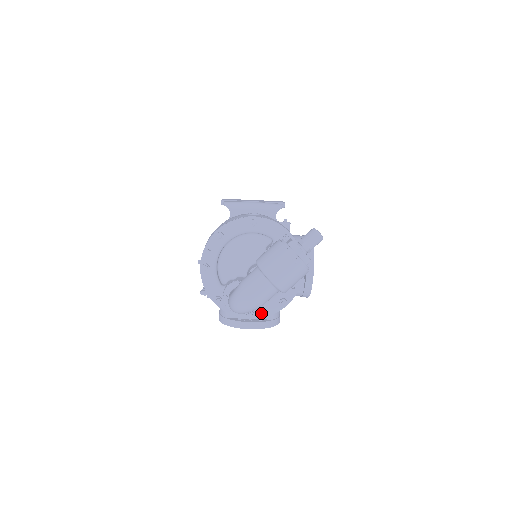
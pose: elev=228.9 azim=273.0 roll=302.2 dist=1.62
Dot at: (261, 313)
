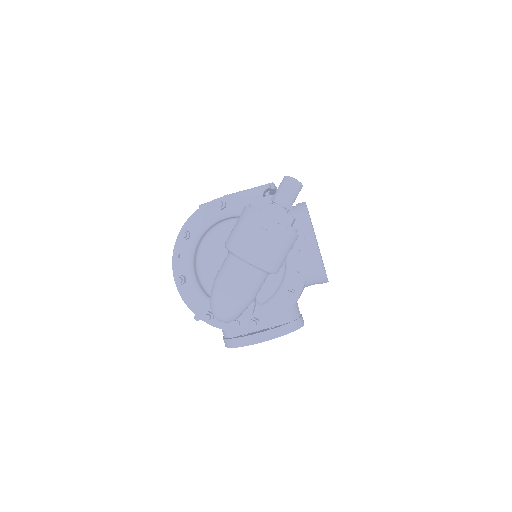
Dot at: (268, 318)
